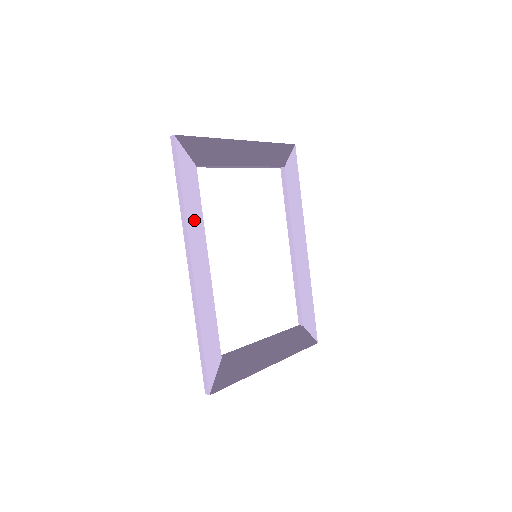
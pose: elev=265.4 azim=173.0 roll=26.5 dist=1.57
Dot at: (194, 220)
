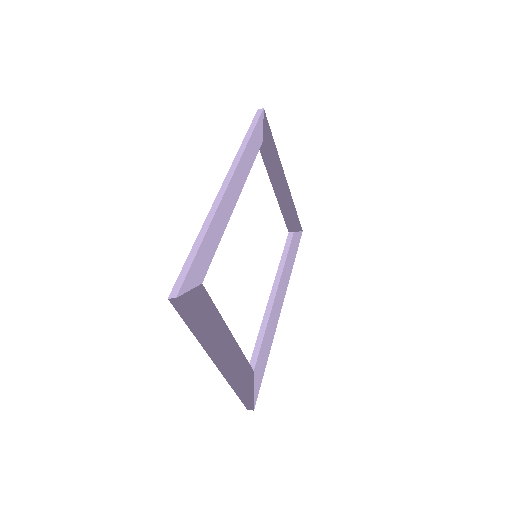
Dot at: (246, 162)
